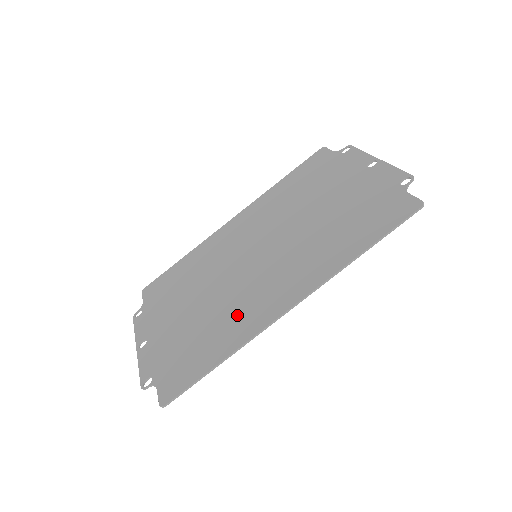
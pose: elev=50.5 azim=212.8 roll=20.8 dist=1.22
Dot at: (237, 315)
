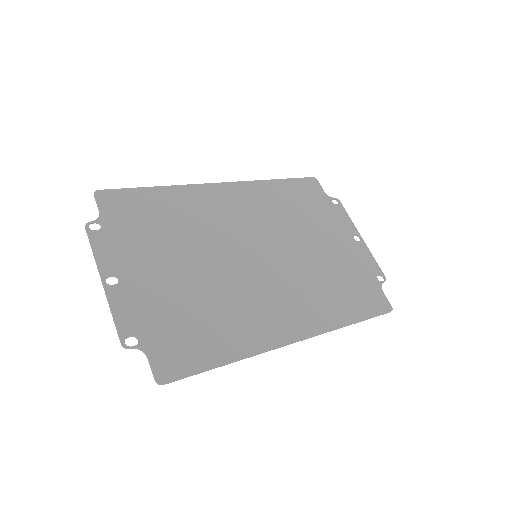
Dot at: (243, 317)
